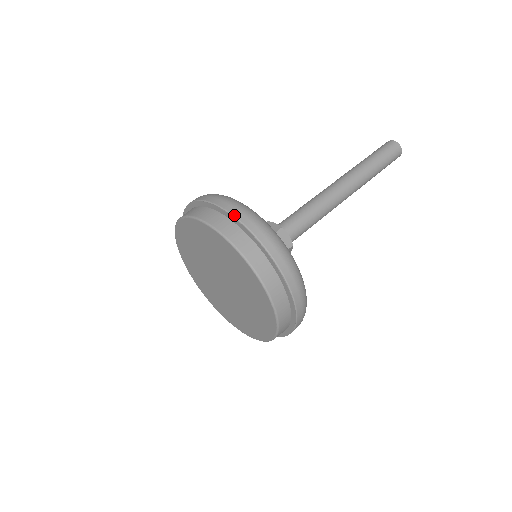
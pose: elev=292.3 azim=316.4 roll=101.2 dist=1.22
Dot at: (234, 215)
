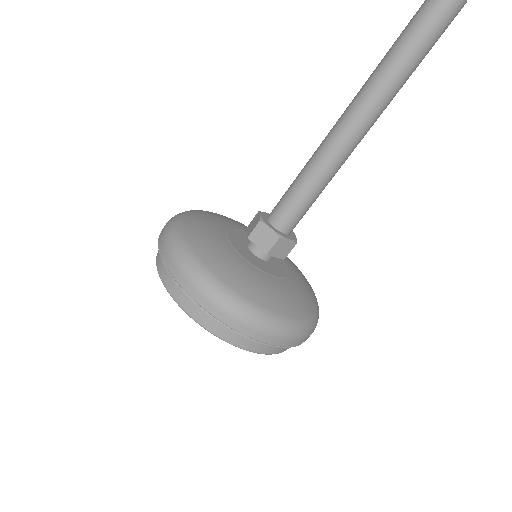
Dot at: (222, 322)
